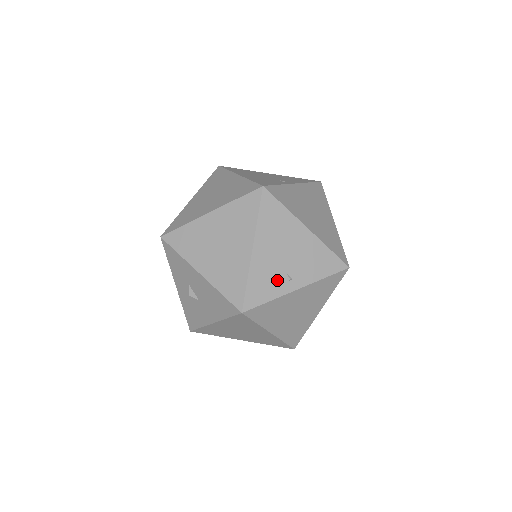
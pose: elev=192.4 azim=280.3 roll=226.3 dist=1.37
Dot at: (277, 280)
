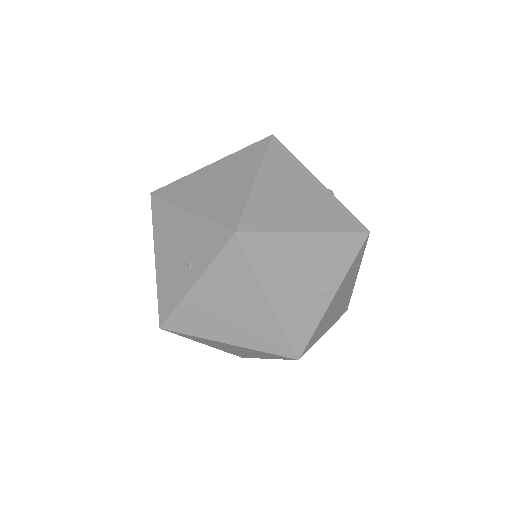
Dot at: occluded
